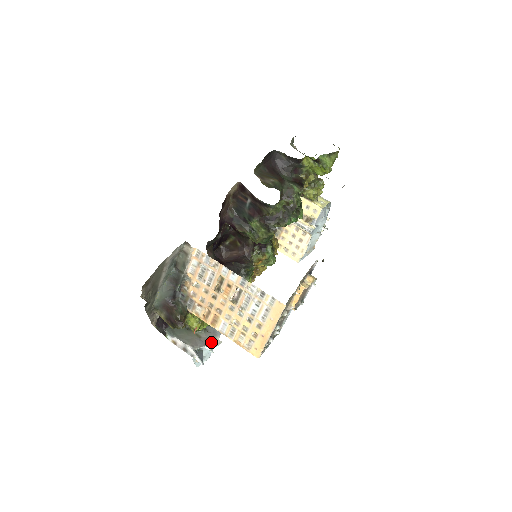
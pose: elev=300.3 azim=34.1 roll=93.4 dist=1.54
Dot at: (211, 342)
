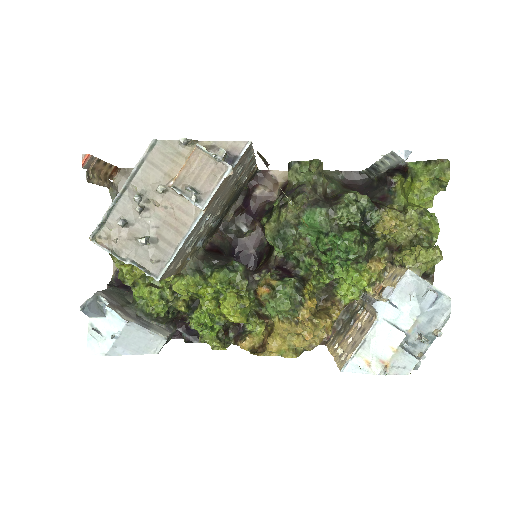
Dot at: (120, 310)
